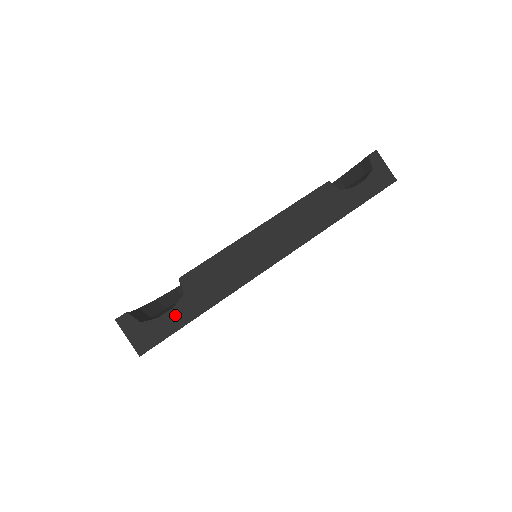
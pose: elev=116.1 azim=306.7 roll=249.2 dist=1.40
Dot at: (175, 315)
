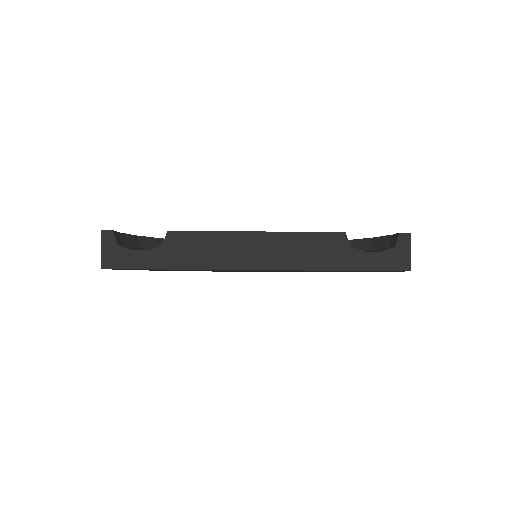
Dot at: (145, 256)
